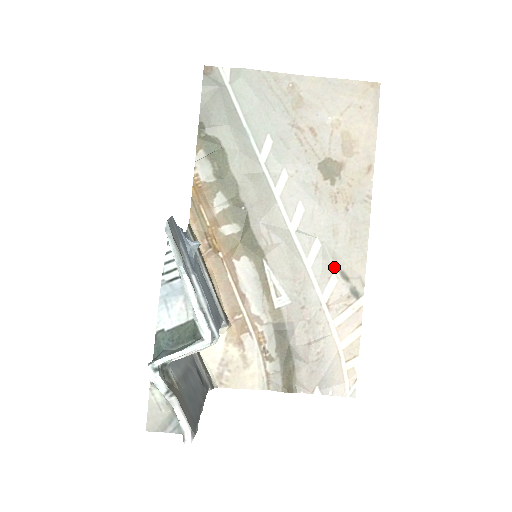
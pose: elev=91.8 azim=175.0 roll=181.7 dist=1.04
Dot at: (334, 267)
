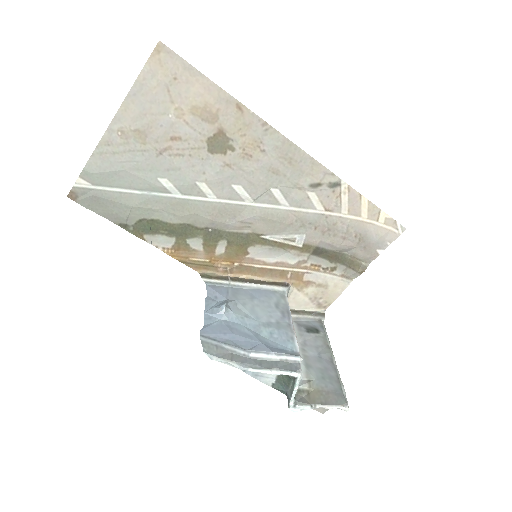
Dot at: (302, 189)
